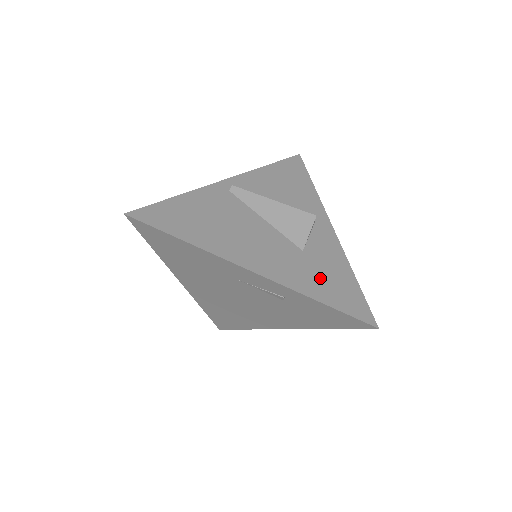
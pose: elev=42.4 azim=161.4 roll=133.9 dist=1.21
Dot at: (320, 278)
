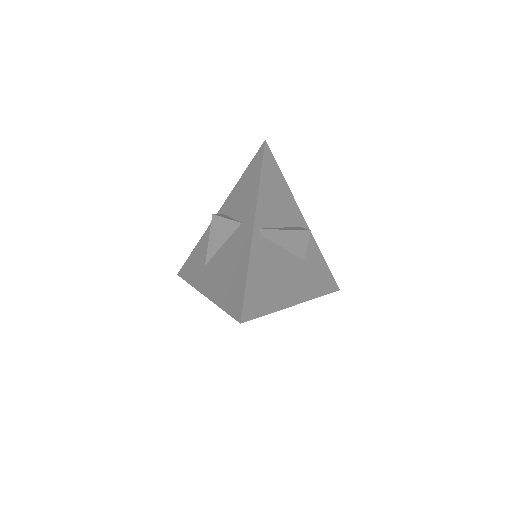
Dot at: (317, 276)
